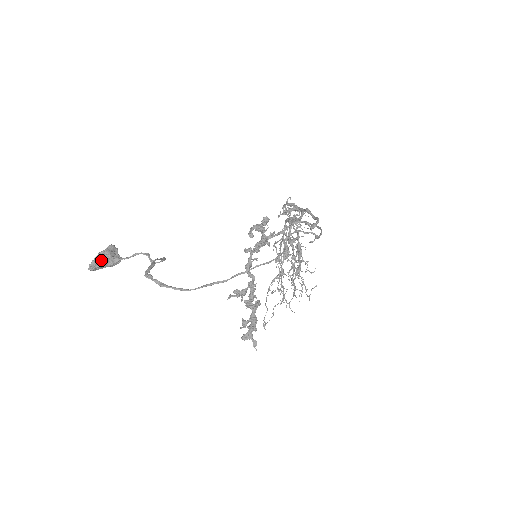
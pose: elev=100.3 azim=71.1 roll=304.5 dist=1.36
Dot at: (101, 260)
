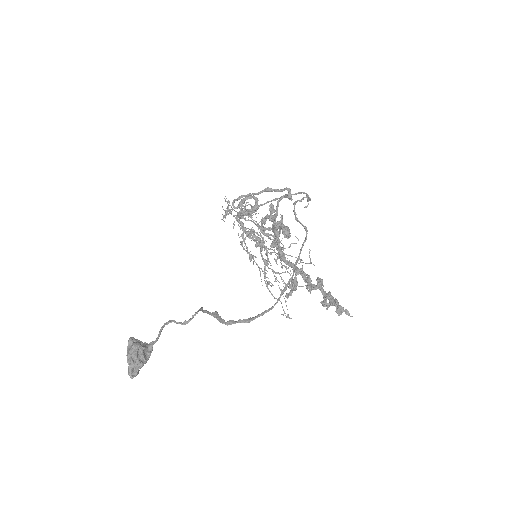
Dot at: (139, 358)
